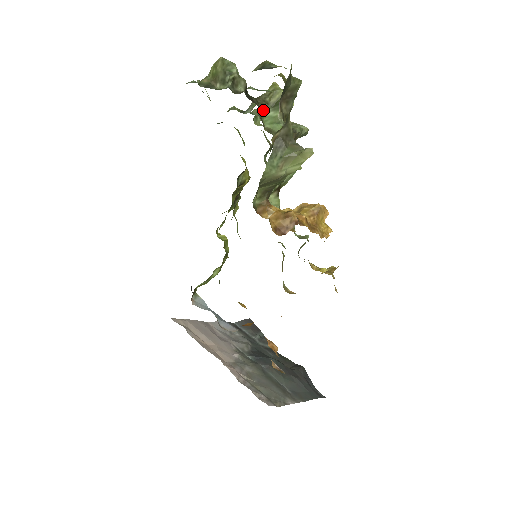
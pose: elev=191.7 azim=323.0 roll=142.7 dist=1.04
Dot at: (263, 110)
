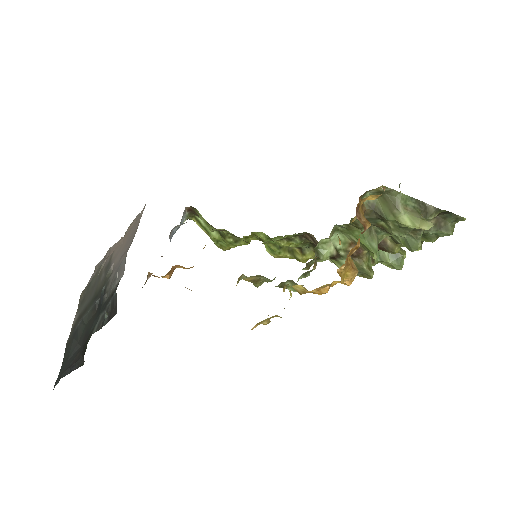
Dot at: occluded
